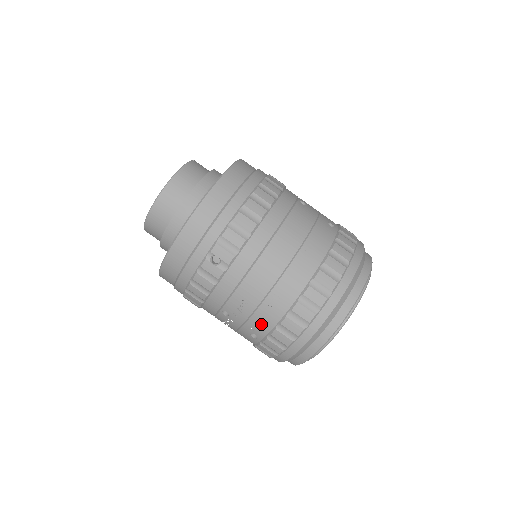
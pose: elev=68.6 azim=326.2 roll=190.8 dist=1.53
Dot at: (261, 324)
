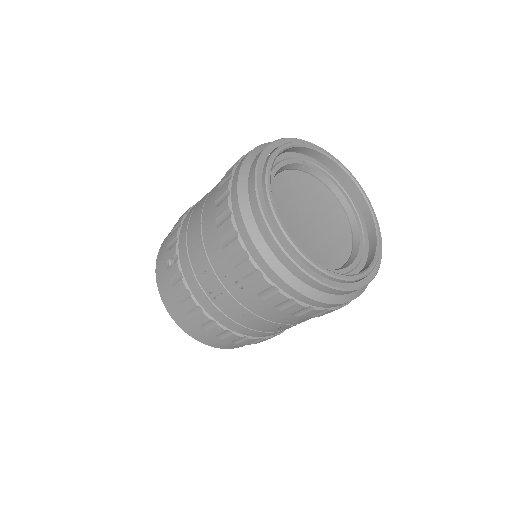
Dot at: (220, 263)
